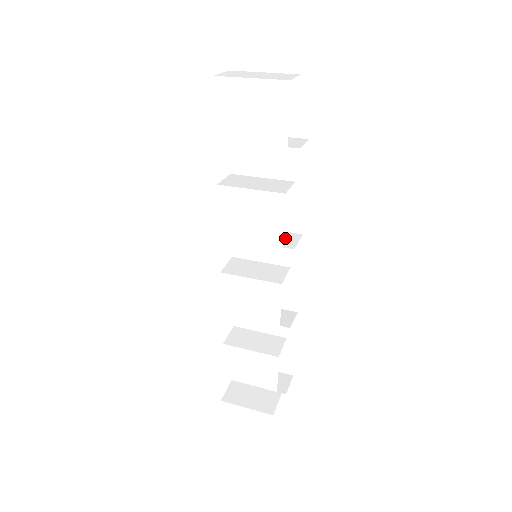
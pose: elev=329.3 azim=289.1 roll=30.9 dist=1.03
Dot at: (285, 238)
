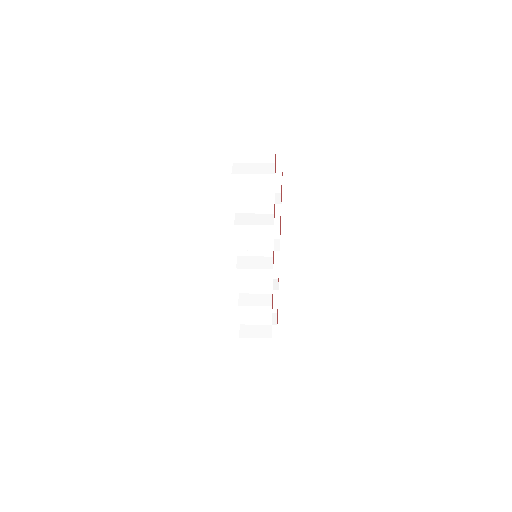
Dot at: occluded
